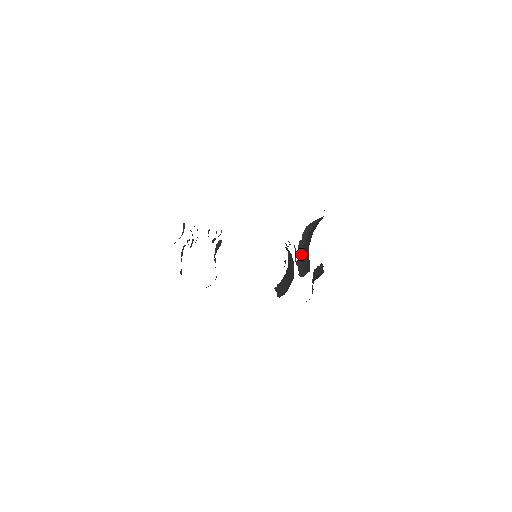
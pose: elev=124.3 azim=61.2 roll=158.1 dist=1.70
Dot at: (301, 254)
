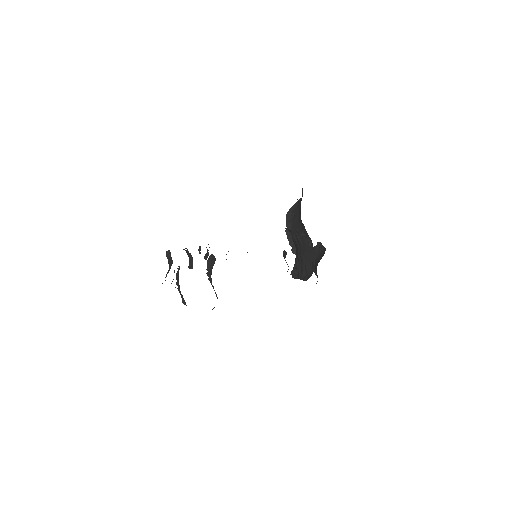
Dot at: occluded
